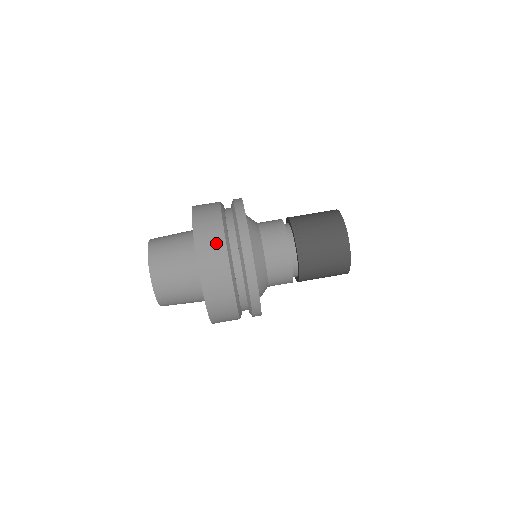
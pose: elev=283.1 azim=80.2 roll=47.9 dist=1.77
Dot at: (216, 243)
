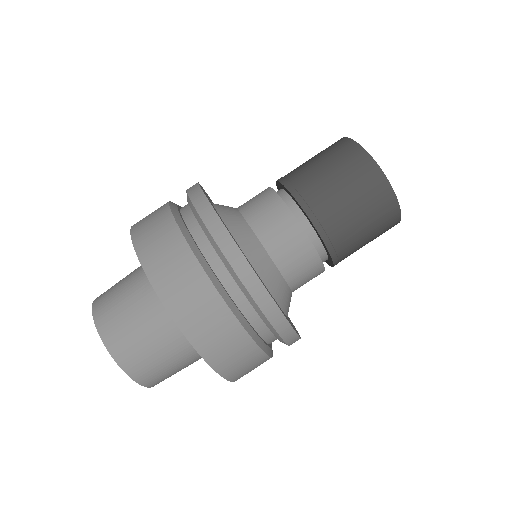
Dot at: (157, 215)
